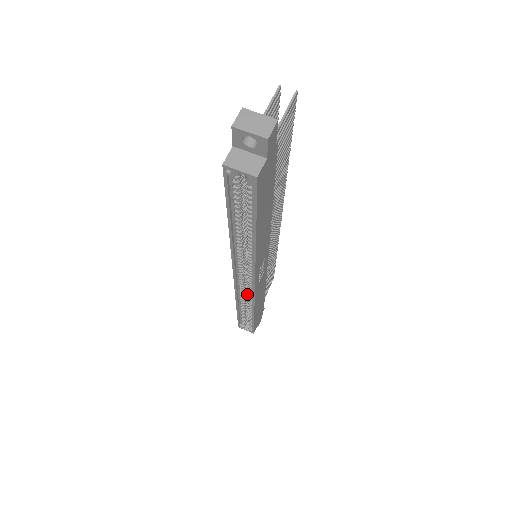
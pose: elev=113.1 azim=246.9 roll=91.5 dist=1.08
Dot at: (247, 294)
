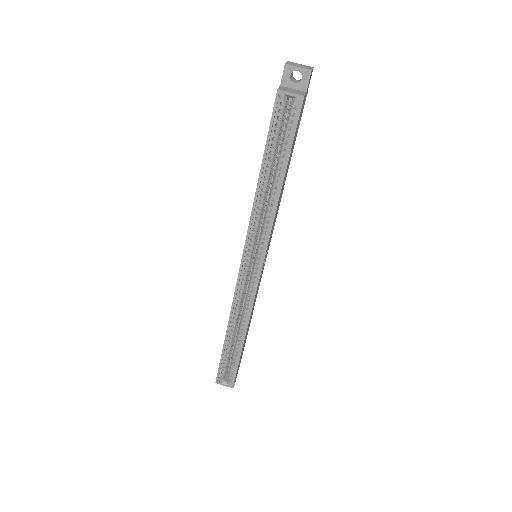
Dot at: (240, 310)
